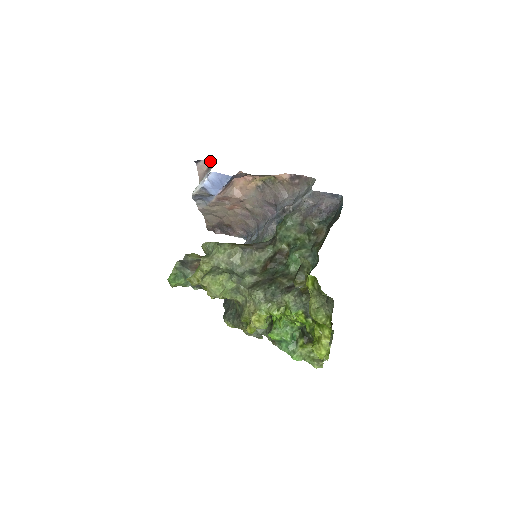
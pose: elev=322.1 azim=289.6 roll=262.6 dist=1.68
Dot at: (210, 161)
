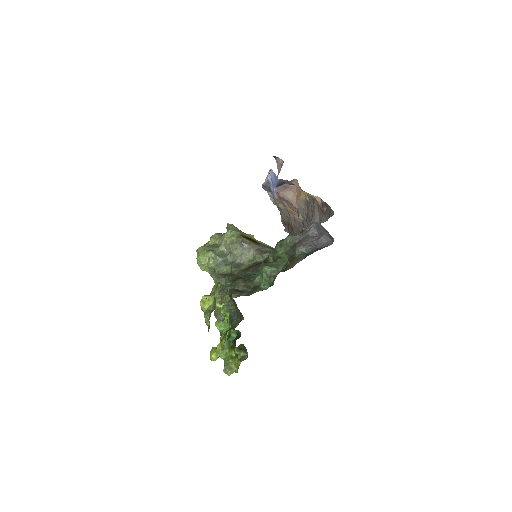
Dot at: (283, 161)
